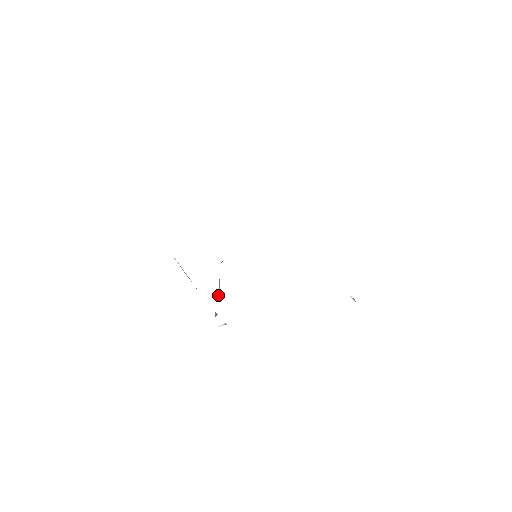
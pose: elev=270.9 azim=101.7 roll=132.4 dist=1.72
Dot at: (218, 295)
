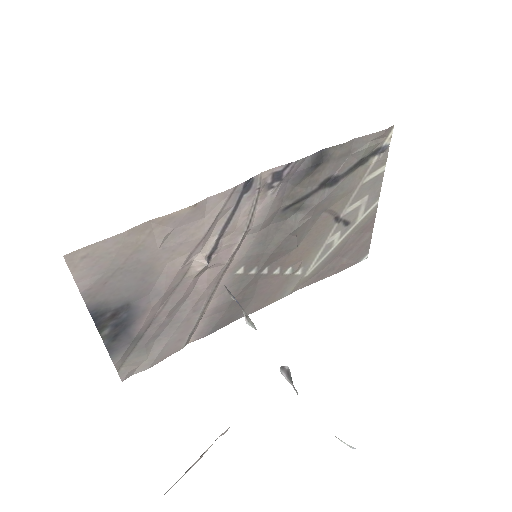
Dot at: (251, 324)
